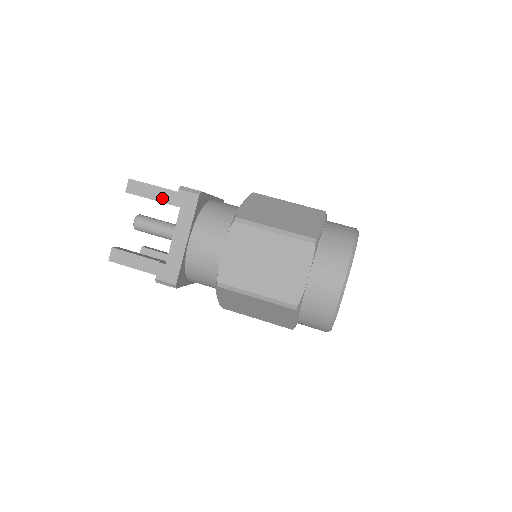
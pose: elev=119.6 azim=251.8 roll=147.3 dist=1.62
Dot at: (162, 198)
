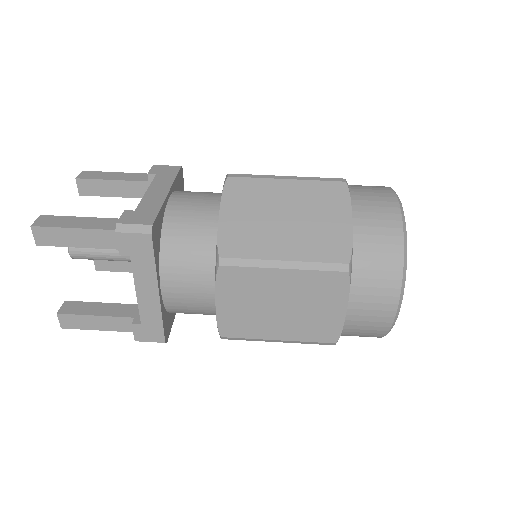
Dot at: (96, 243)
